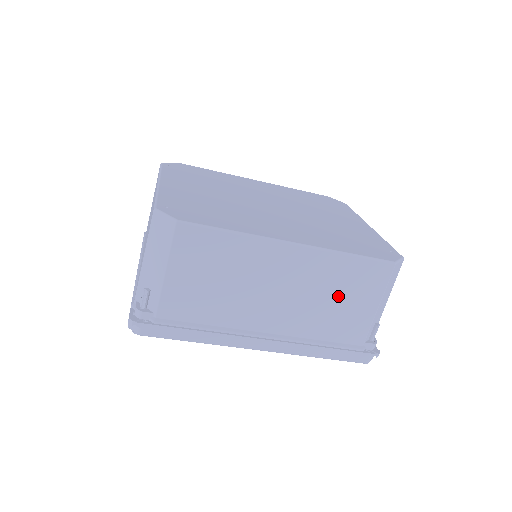
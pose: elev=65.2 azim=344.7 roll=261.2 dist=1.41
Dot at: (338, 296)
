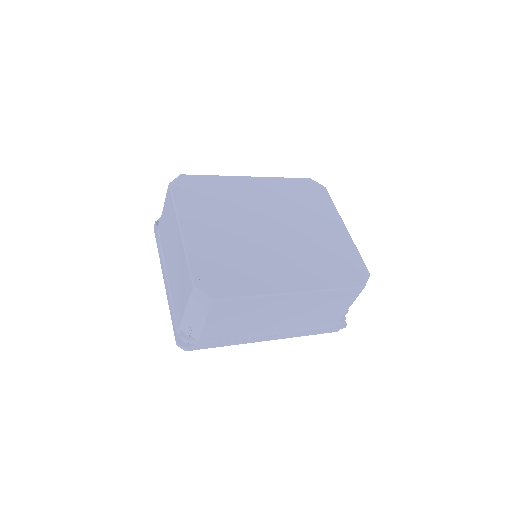
Dot at: (323, 308)
